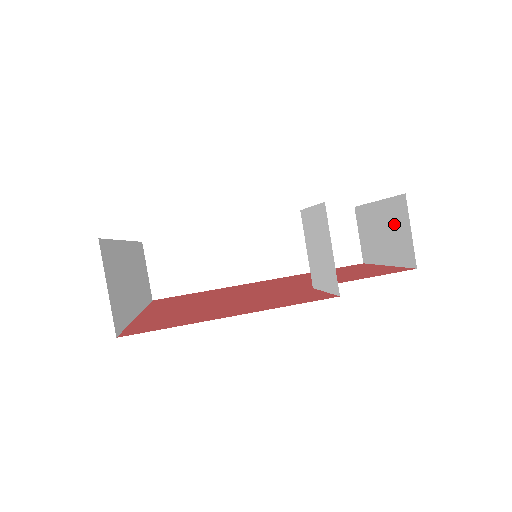
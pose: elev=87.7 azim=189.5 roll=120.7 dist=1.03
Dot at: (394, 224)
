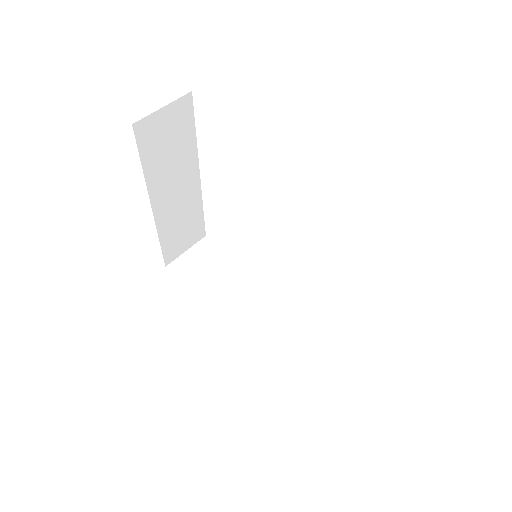
Dot at: occluded
